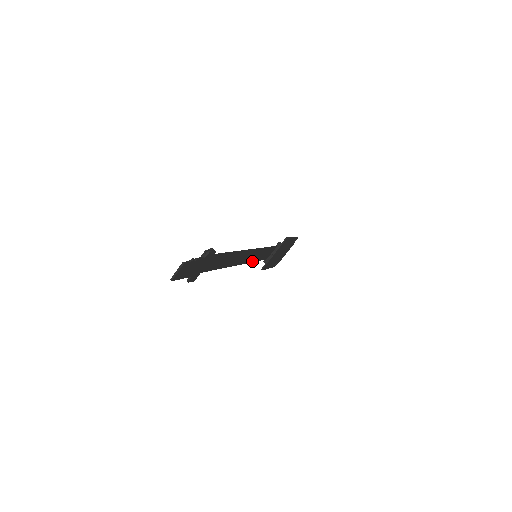
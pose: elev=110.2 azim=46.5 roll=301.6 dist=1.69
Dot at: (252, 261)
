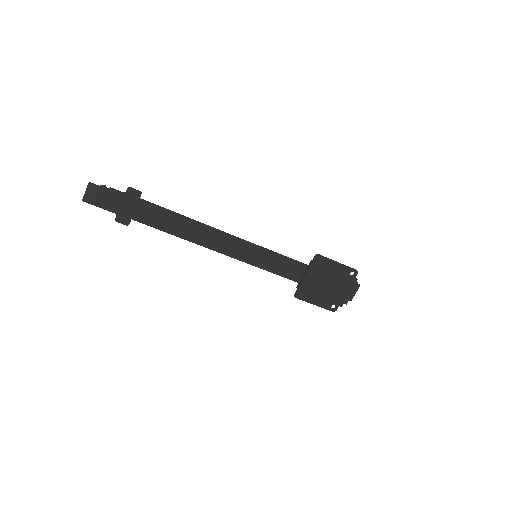
Dot at: (257, 266)
